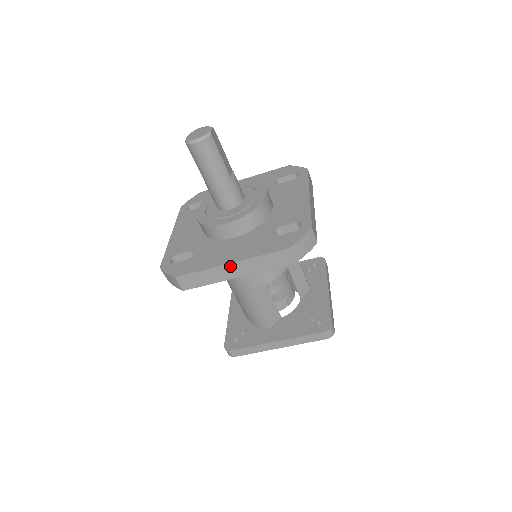
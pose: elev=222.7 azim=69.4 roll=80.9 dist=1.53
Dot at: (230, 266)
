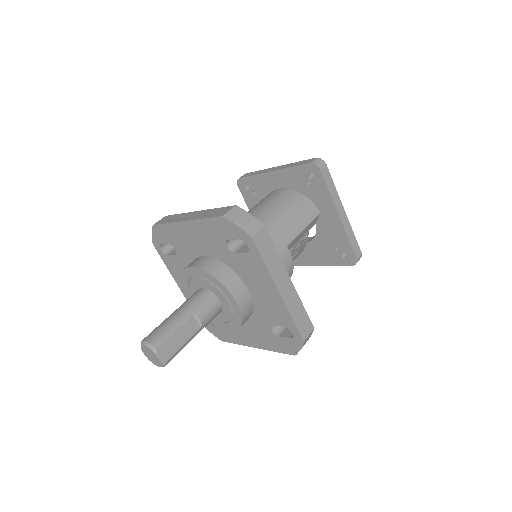
Dot at: (256, 346)
